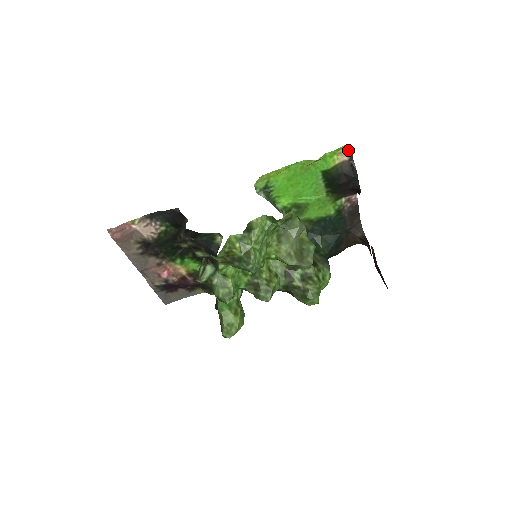
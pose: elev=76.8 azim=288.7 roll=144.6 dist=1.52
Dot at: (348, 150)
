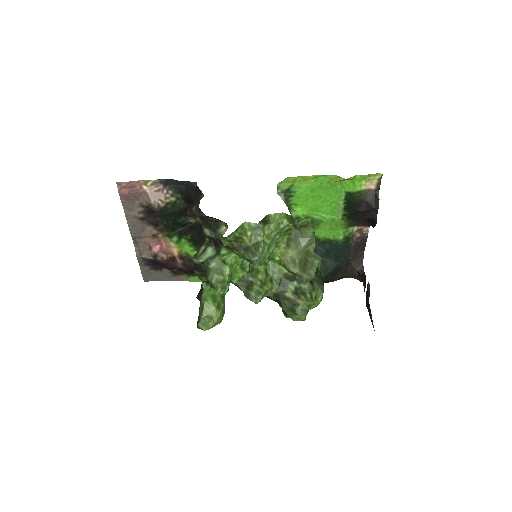
Dot at: (377, 179)
